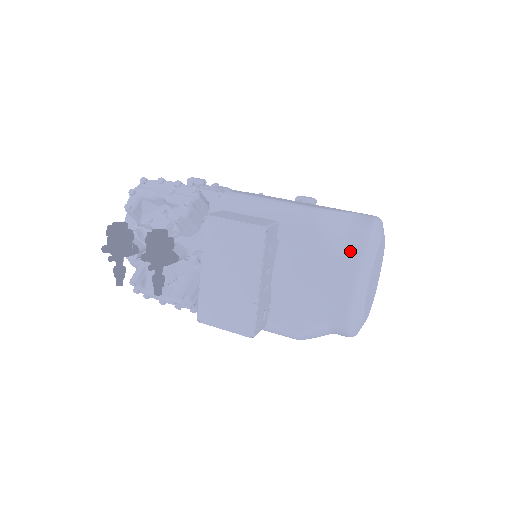
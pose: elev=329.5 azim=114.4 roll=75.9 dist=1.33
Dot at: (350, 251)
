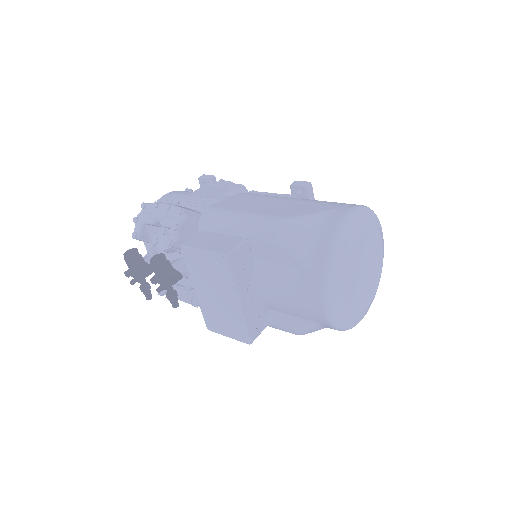
Dot at: (315, 261)
